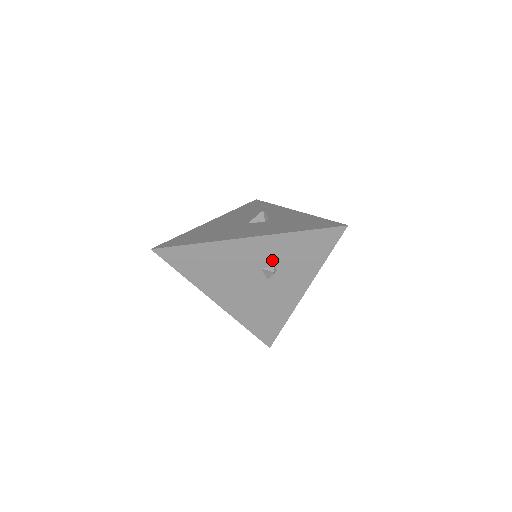
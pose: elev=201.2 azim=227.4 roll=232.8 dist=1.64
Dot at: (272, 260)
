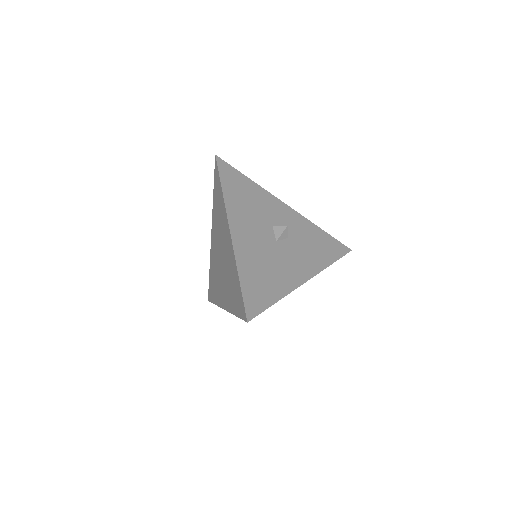
Dot at: occluded
